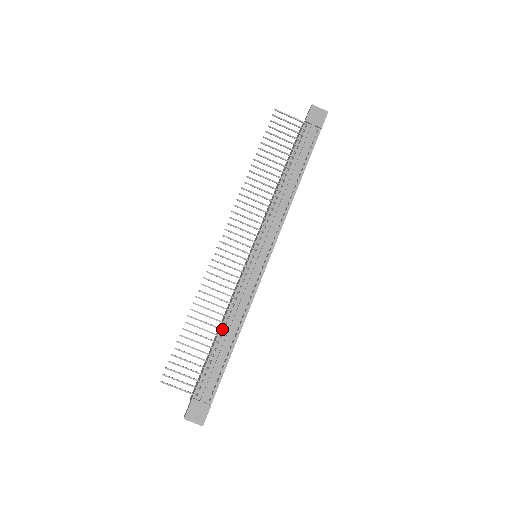
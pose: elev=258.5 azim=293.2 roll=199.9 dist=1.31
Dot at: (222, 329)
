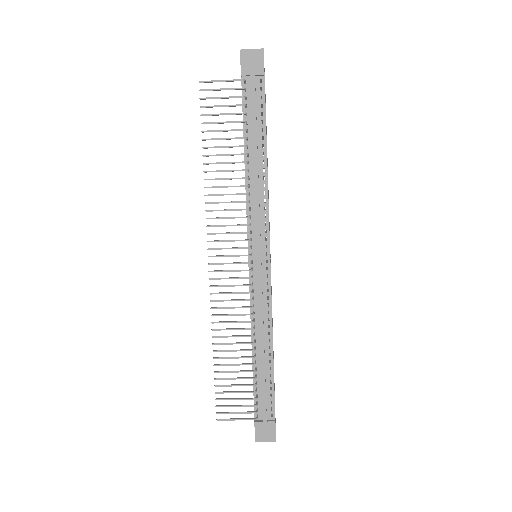
Dot at: (253, 350)
